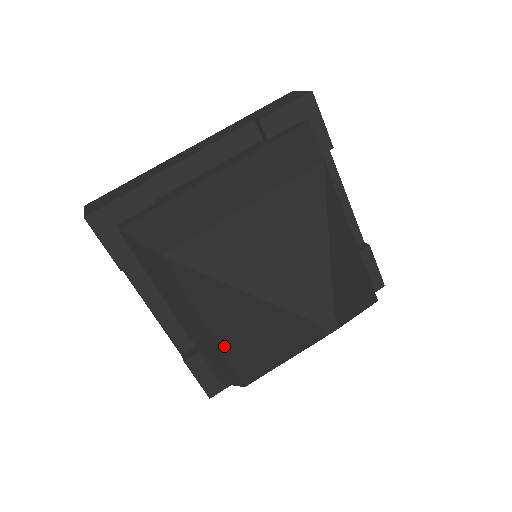
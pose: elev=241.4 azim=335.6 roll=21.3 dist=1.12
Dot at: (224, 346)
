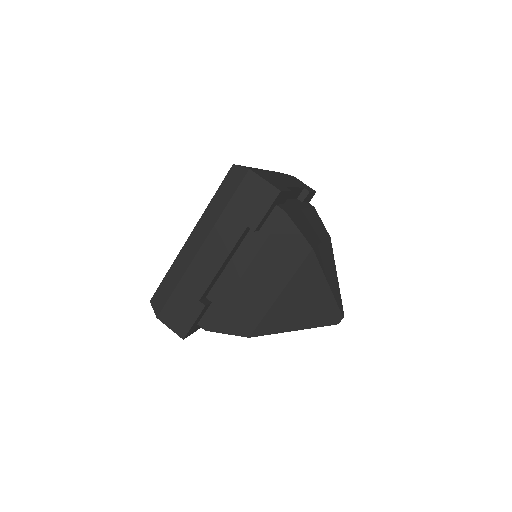
Dot at: (274, 309)
